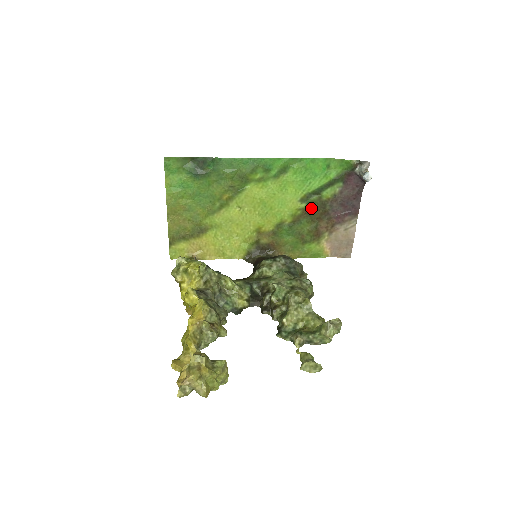
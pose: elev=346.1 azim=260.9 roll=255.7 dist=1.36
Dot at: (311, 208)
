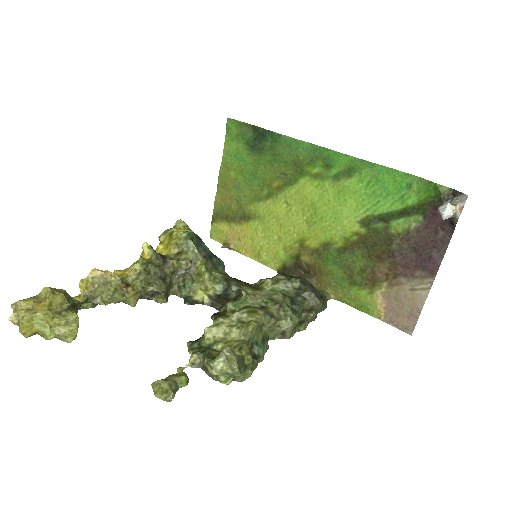
Dot at: (372, 238)
